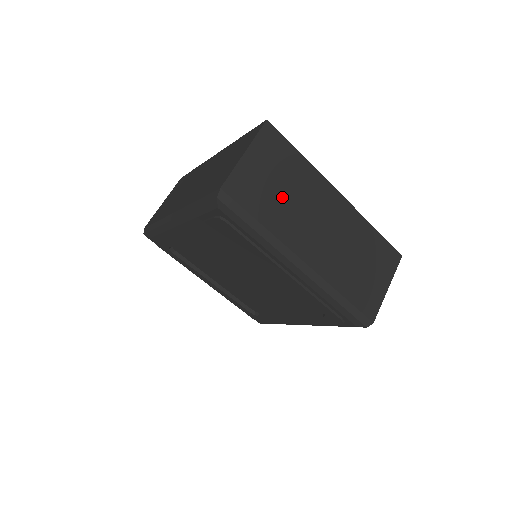
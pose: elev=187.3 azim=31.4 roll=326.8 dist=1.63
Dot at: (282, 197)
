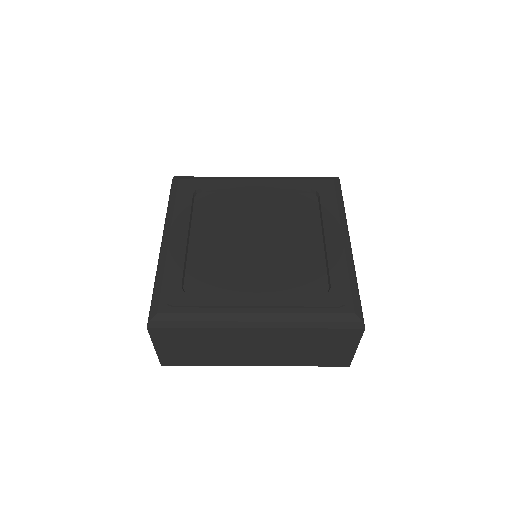
Dot at: occluded
